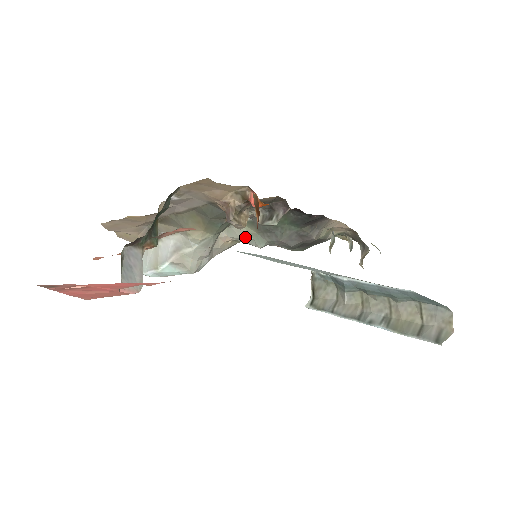
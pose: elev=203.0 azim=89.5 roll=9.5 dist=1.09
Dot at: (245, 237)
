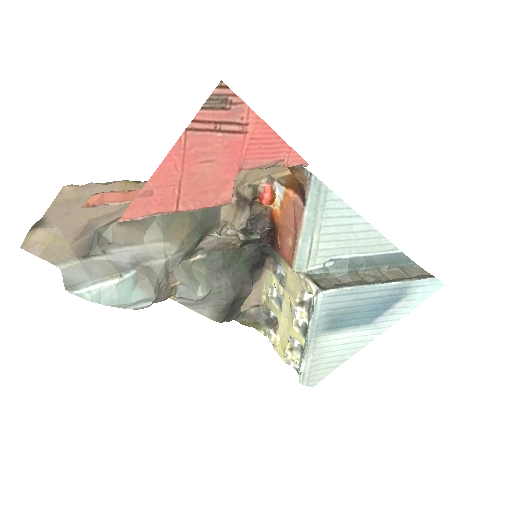
Dot at: (192, 279)
